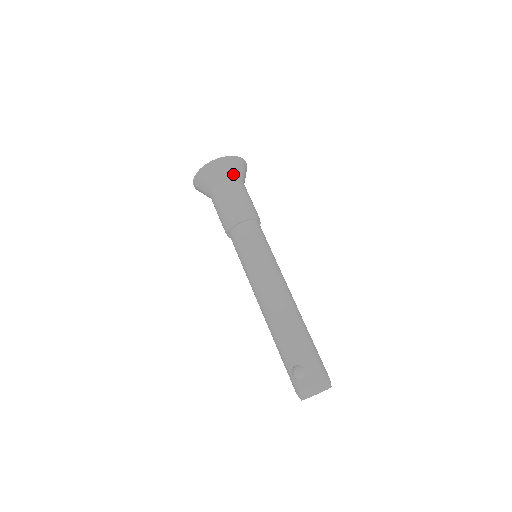
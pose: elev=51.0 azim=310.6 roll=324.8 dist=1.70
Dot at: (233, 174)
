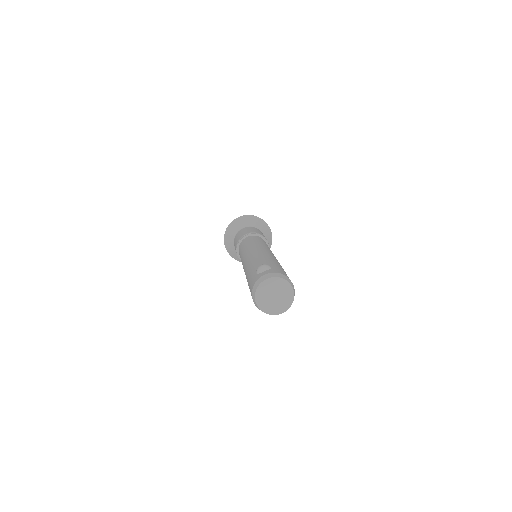
Dot at: (260, 228)
